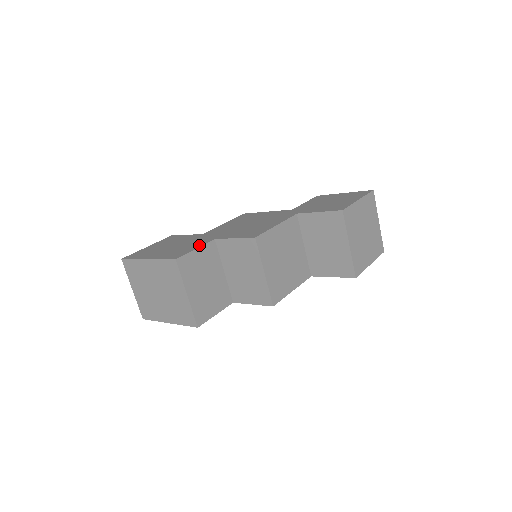
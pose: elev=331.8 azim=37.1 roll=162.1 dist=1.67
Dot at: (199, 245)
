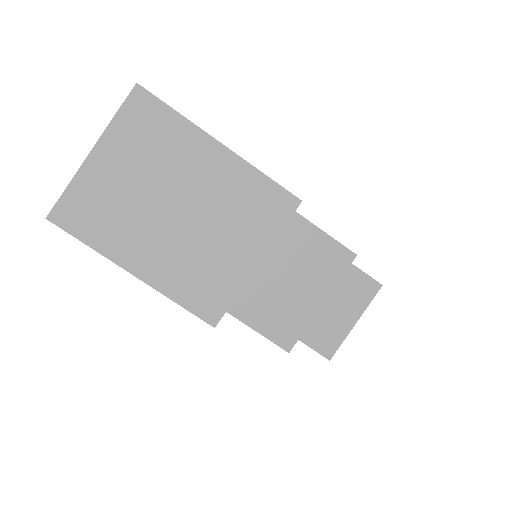
Dot at: occluded
